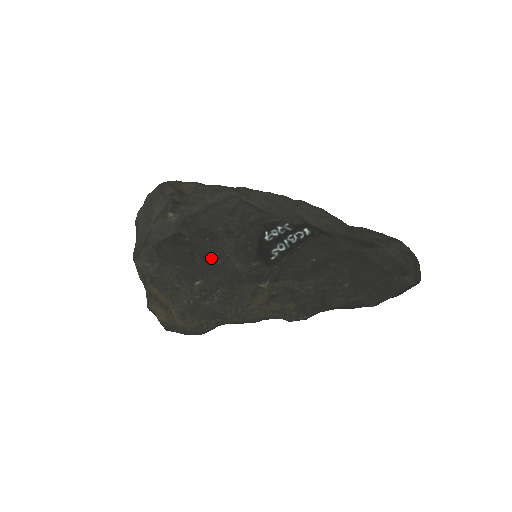
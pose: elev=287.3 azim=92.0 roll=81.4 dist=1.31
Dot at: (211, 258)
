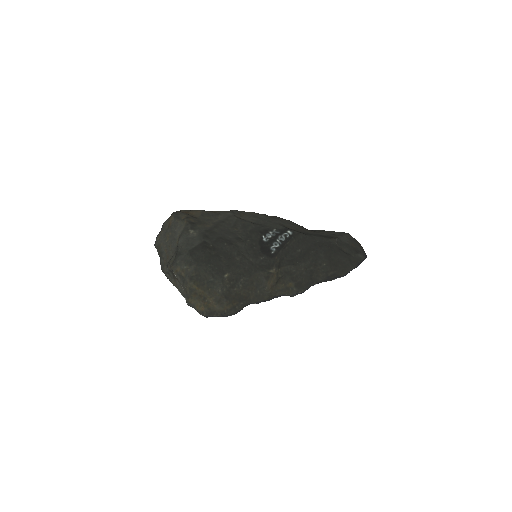
Dot at: (232, 257)
